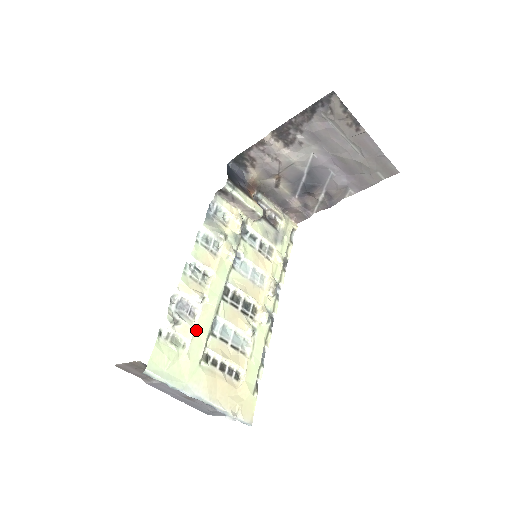
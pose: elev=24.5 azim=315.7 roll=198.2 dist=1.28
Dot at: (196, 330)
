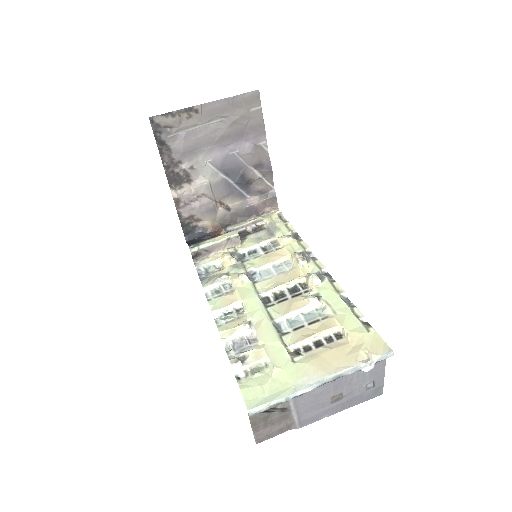
Dot at: (265, 346)
